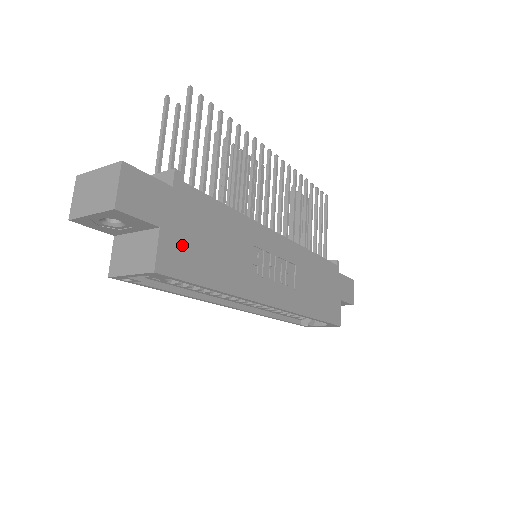
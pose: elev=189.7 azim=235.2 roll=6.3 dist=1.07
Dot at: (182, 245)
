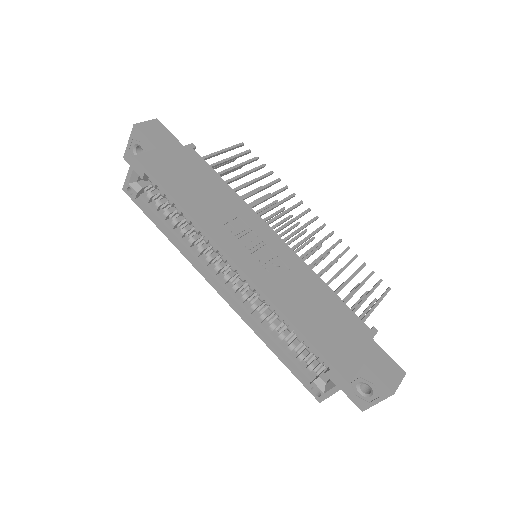
Dot at: (167, 165)
